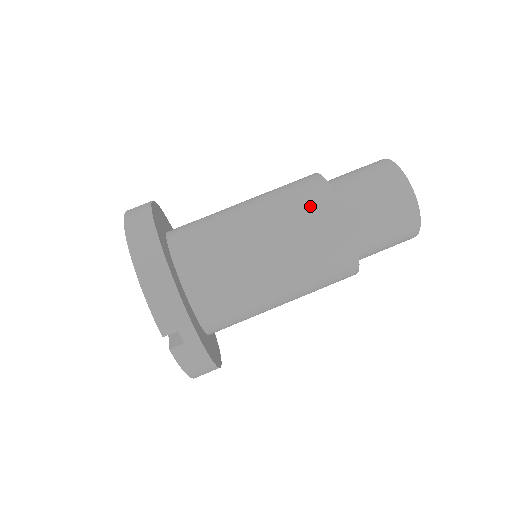
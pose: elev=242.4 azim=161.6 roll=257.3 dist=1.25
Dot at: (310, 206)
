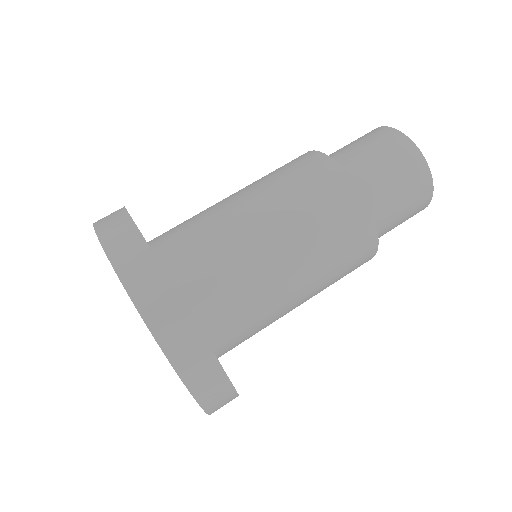
Dot at: (350, 244)
